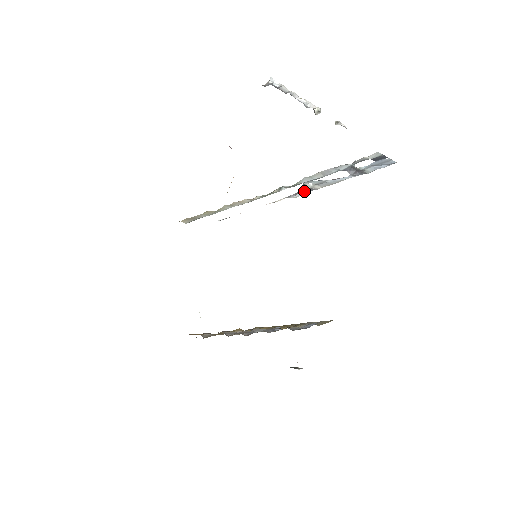
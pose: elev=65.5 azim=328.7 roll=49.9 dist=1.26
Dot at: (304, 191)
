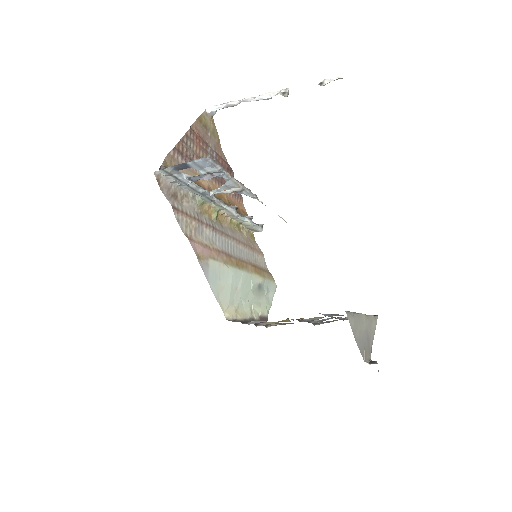
Dot at: (243, 193)
